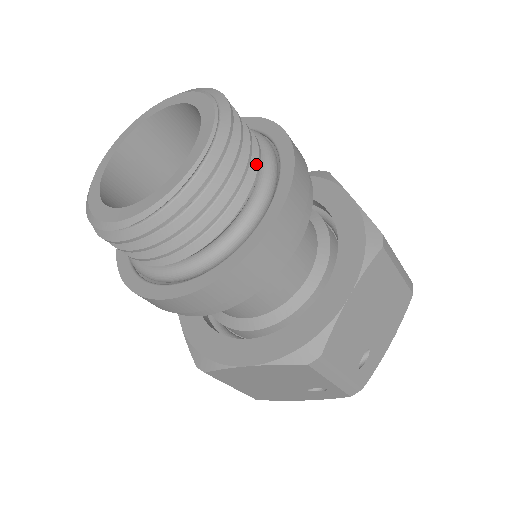
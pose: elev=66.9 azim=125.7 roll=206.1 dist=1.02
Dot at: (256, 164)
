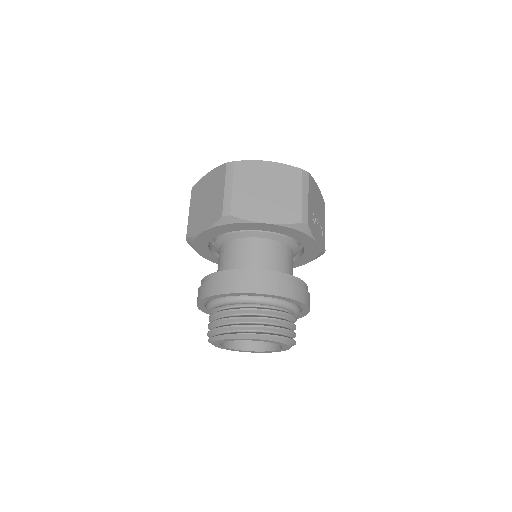
Dot at: occluded
